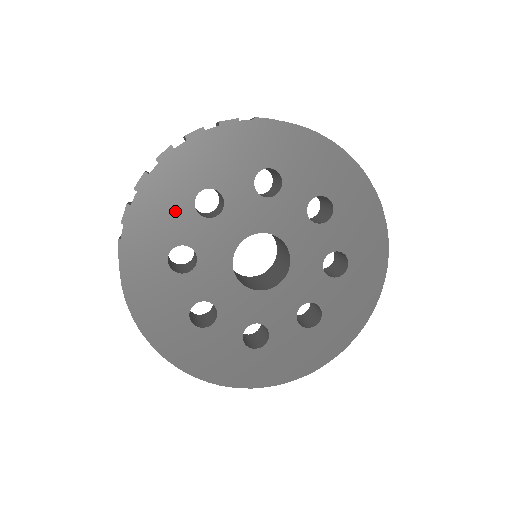
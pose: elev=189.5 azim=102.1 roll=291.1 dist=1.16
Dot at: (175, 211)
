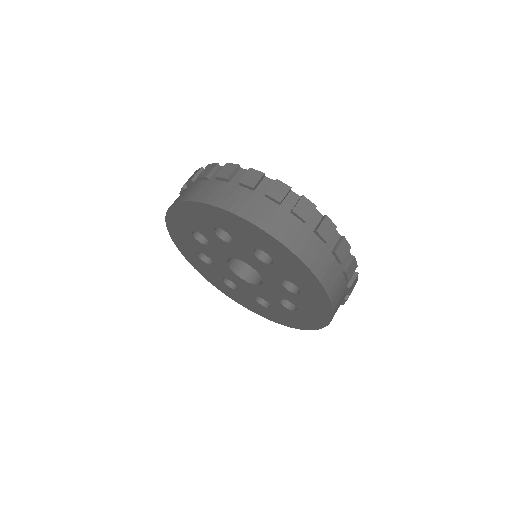
Dot at: (187, 237)
